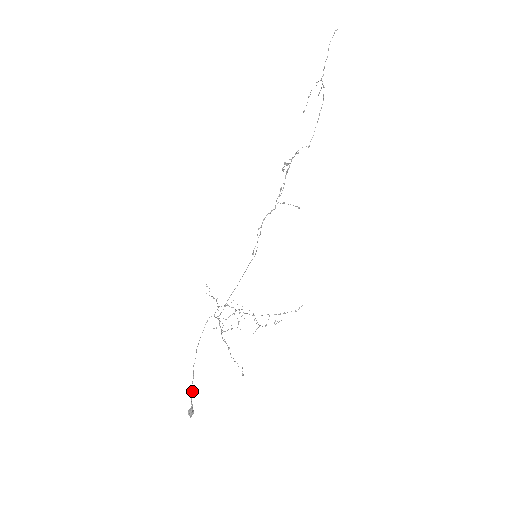
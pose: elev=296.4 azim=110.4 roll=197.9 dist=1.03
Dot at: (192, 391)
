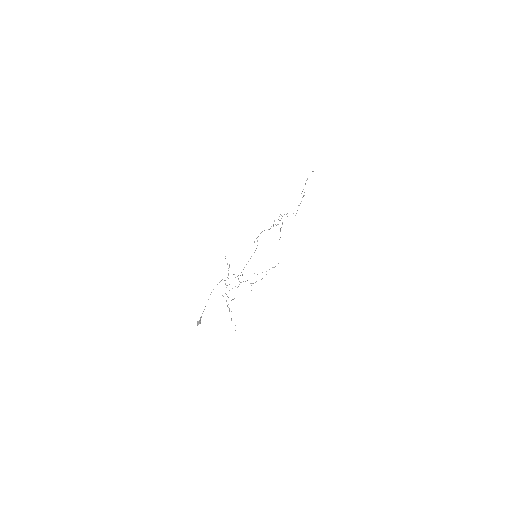
Dot at: occluded
